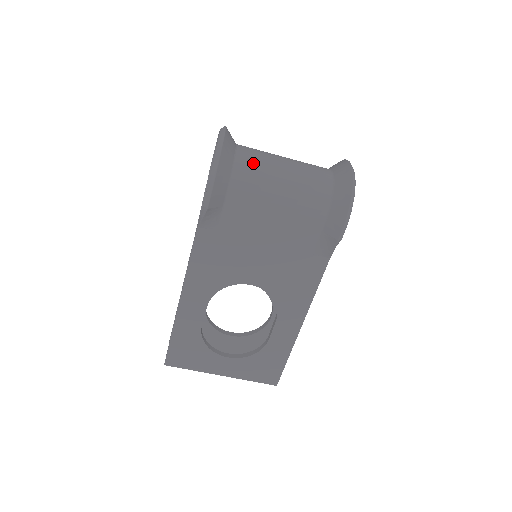
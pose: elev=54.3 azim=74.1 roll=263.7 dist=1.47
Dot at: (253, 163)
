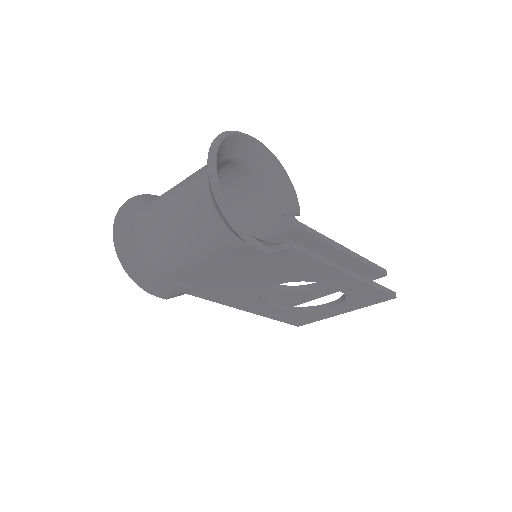
Dot at: (151, 243)
